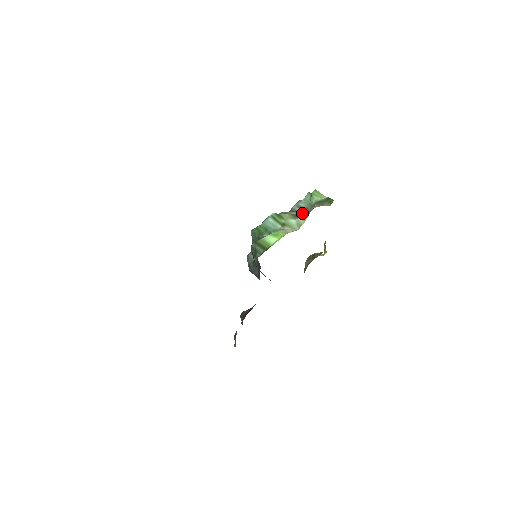
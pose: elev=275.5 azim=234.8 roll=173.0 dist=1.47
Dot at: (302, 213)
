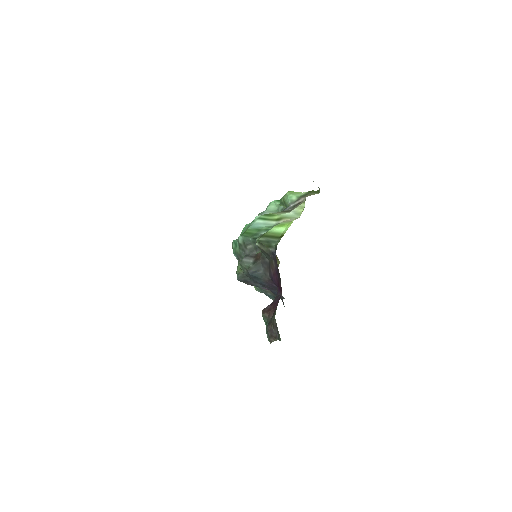
Dot at: occluded
